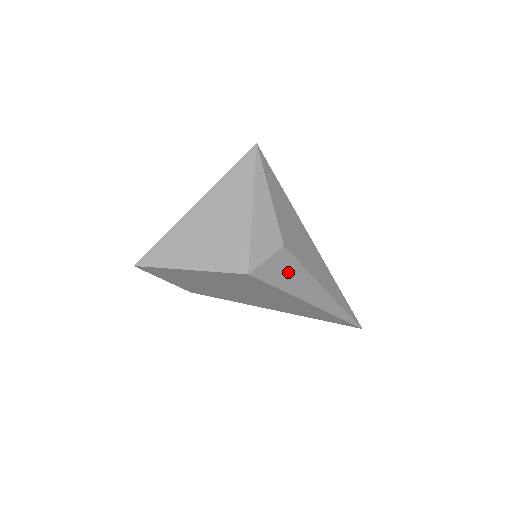
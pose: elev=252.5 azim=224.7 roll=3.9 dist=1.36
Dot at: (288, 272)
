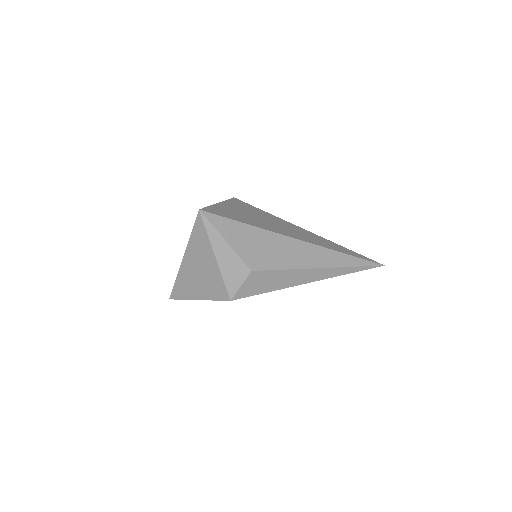
Dot at: (268, 280)
